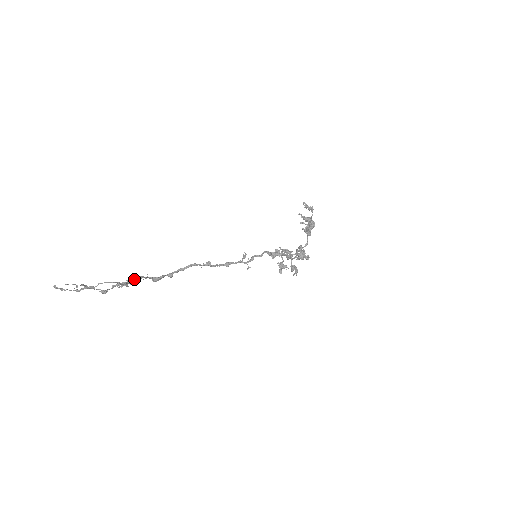
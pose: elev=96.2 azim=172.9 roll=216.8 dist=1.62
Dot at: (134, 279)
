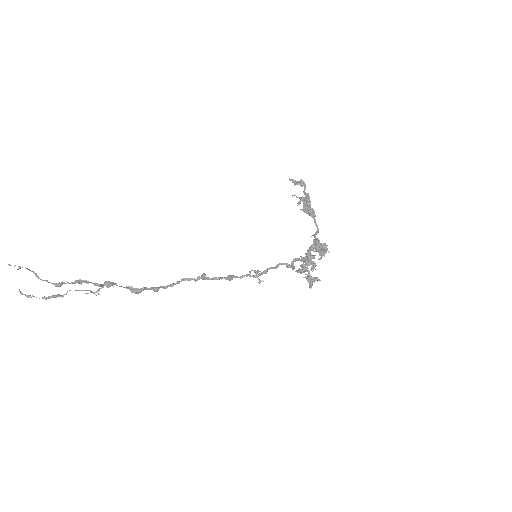
Dot at: occluded
